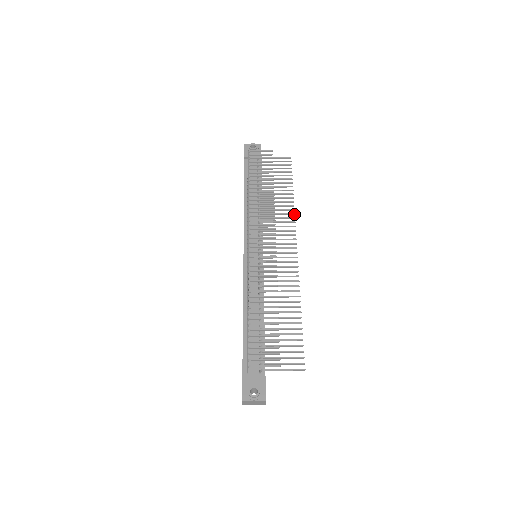
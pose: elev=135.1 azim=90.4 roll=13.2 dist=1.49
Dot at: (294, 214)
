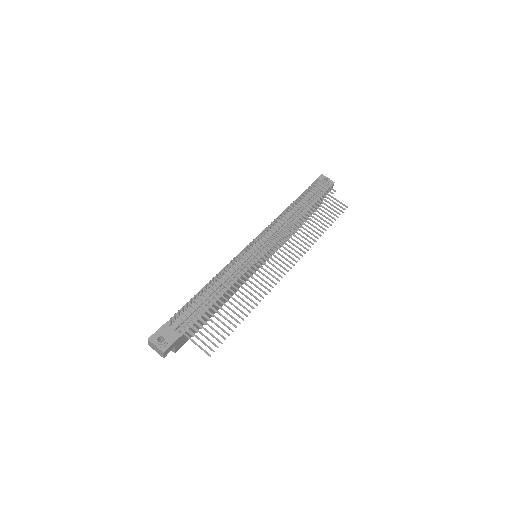
Dot at: (310, 247)
